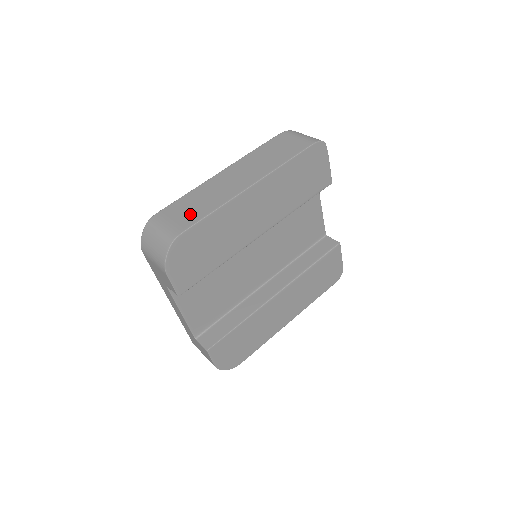
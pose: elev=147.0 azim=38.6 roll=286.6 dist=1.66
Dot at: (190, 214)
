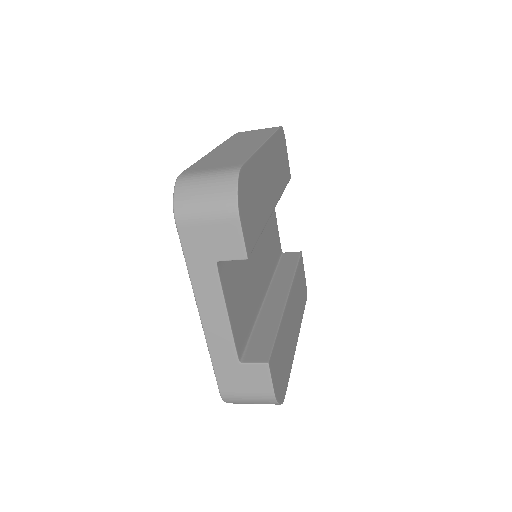
Dot at: (228, 161)
